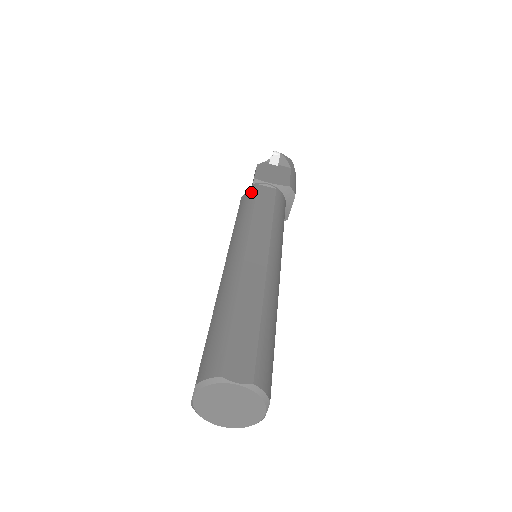
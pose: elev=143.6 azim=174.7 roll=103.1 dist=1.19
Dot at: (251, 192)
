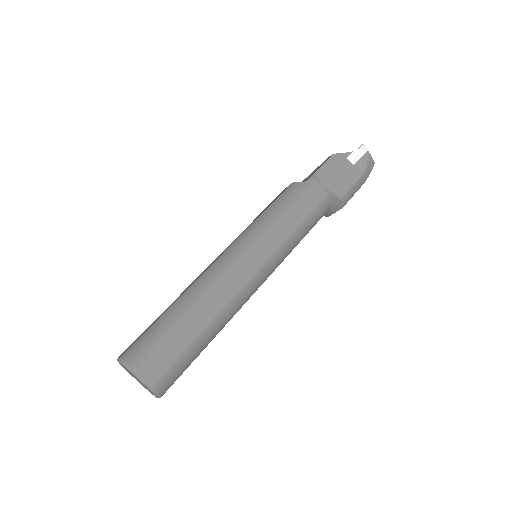
Dot at: (300, 187)
